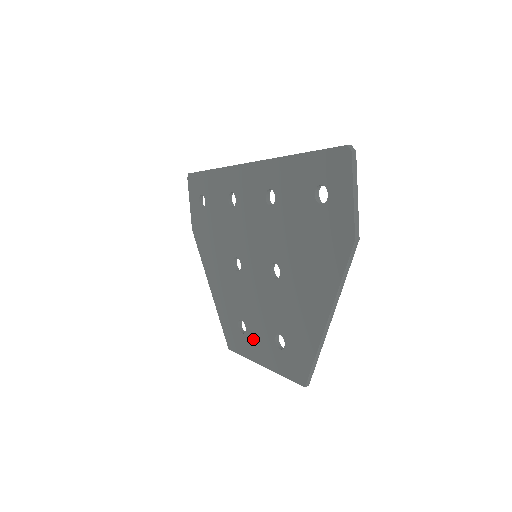
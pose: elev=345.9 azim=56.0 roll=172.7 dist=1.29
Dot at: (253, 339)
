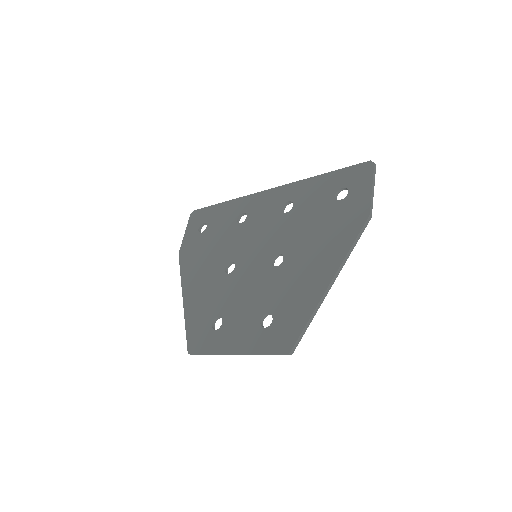
Dot at: (229, 330)
